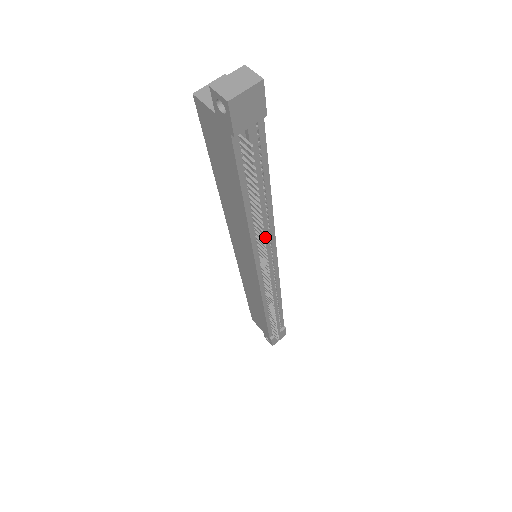
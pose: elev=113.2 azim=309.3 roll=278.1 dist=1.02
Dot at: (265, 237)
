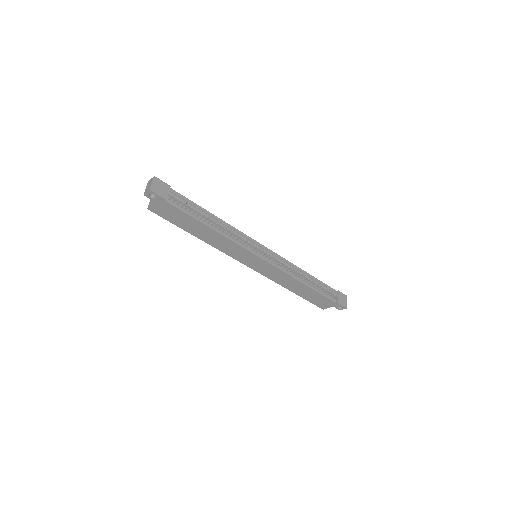
Dot at: occluded
